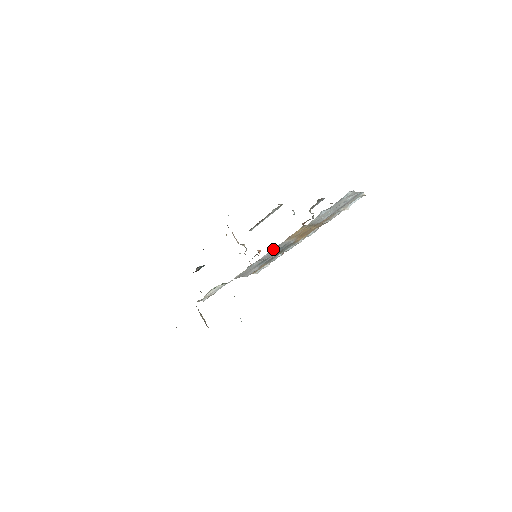
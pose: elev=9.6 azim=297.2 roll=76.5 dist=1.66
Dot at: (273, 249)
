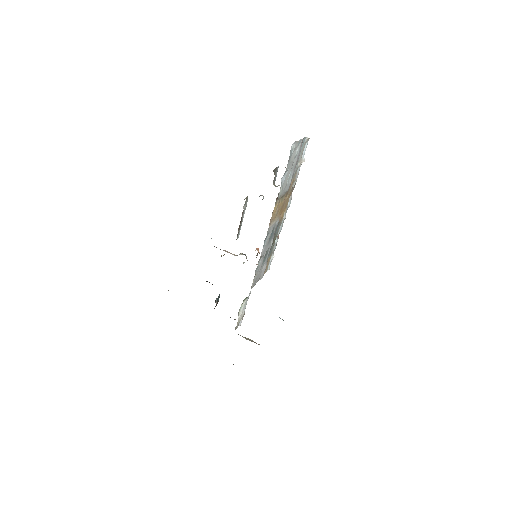
Dot at: (265, 240)
